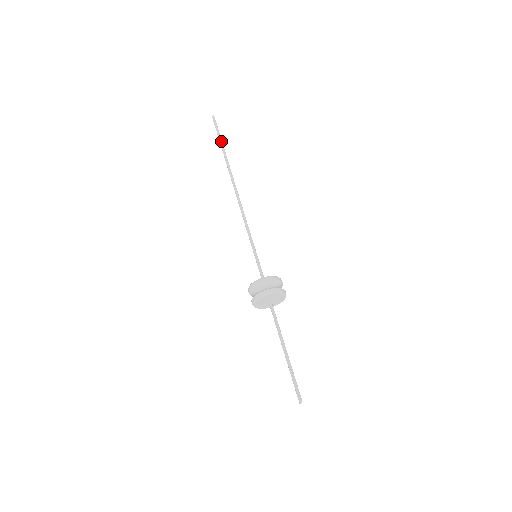
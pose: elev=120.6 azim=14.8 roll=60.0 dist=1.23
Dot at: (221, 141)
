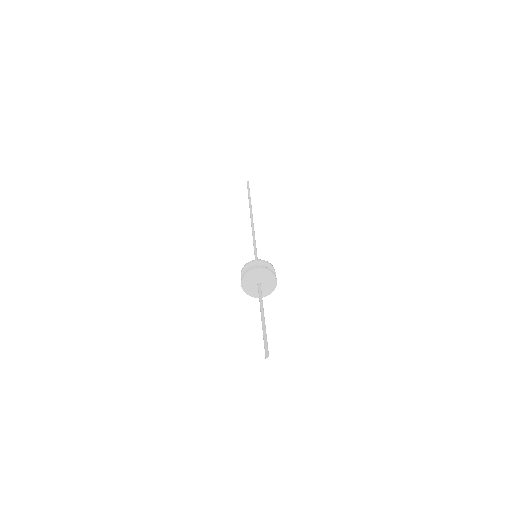
Dot at: (249, 193)
